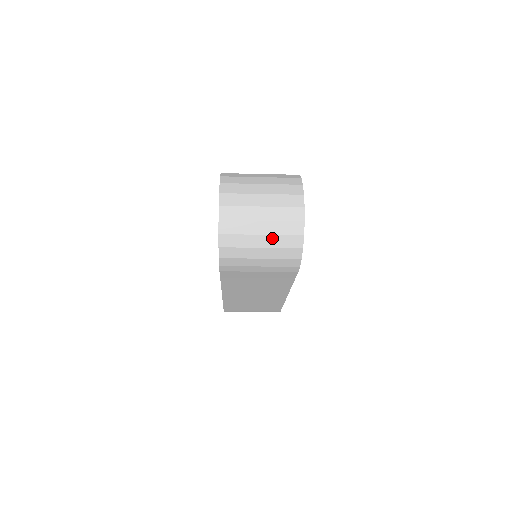
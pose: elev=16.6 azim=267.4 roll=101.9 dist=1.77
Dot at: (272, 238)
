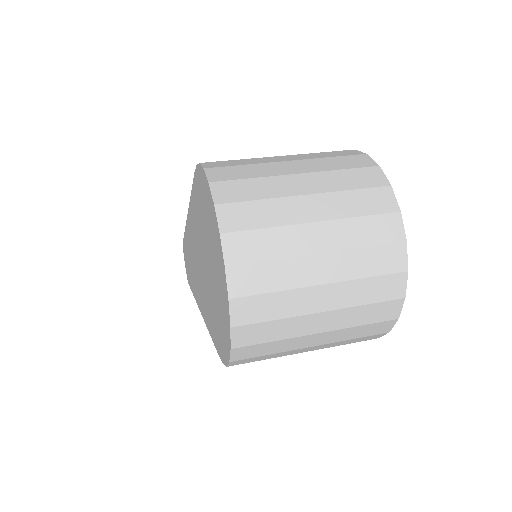
Dot at: (337, 333)
